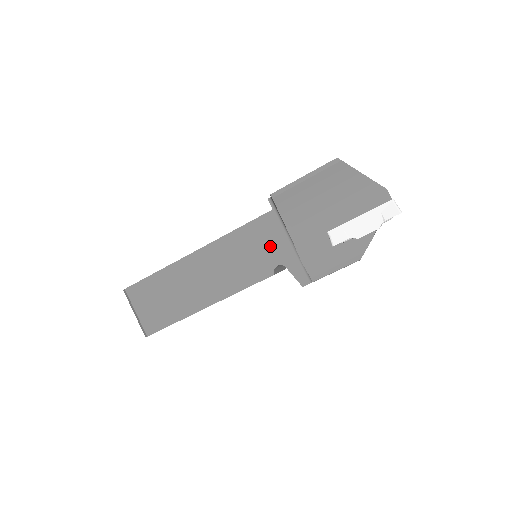
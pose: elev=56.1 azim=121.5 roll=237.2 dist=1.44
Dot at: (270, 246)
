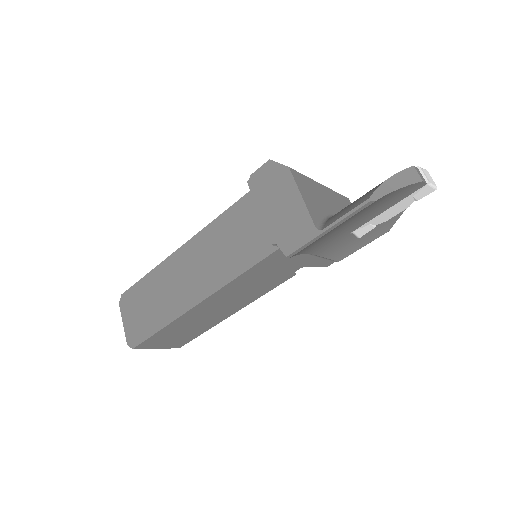
Dot at: (286, 265)
